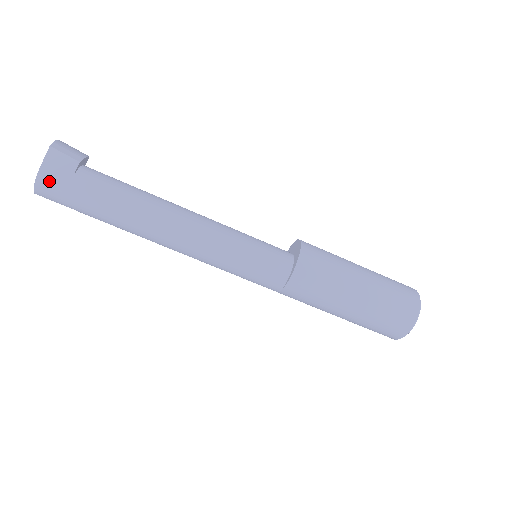
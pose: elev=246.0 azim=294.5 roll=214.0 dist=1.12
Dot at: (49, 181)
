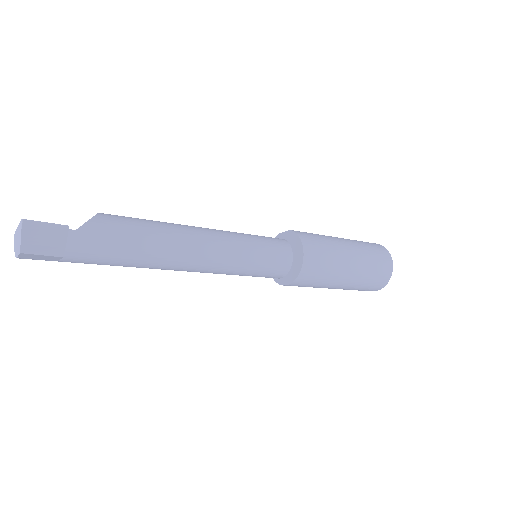
Dot at: occluded
